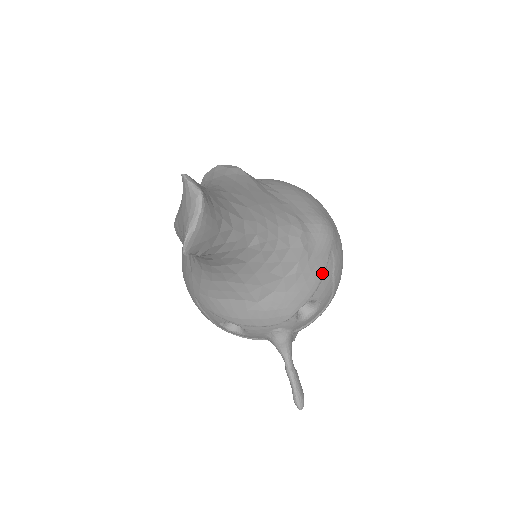
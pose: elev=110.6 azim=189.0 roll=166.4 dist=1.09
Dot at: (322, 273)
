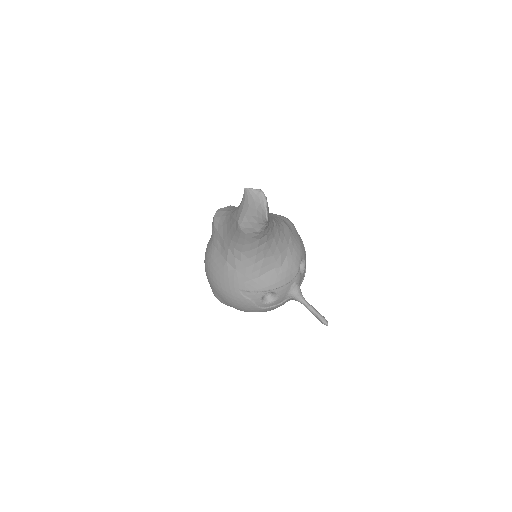
Dot at: (300, 241)
